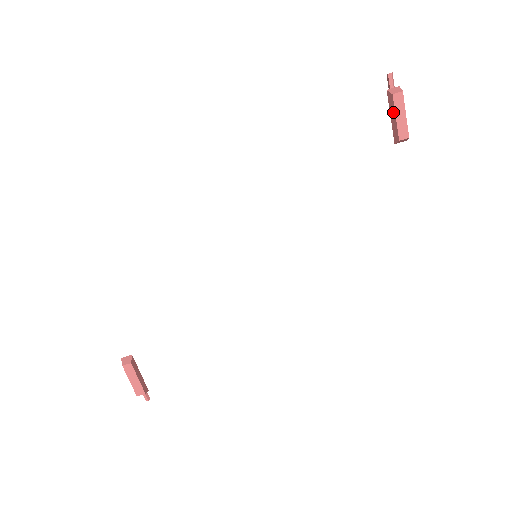
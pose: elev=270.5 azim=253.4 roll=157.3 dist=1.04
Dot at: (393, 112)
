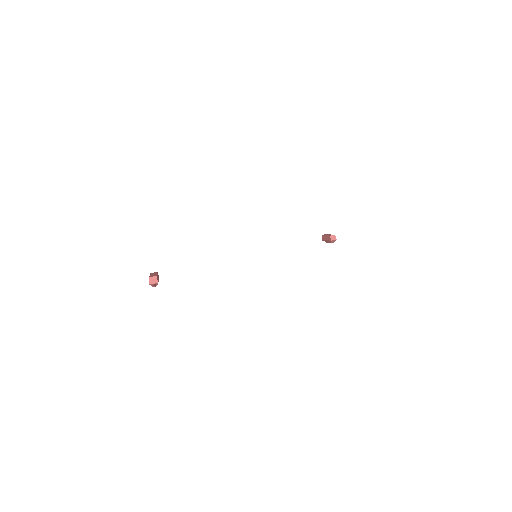
Dot at: (325, 237)
